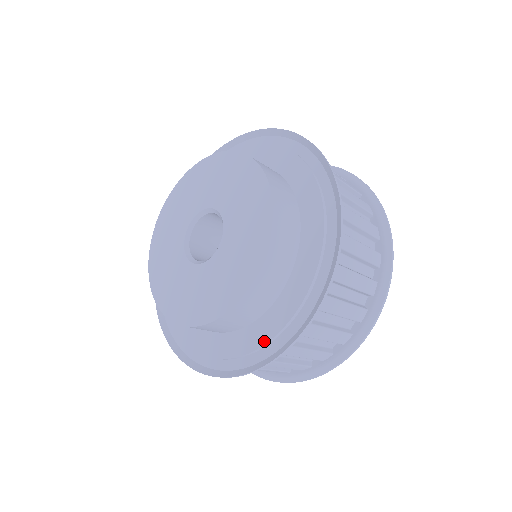
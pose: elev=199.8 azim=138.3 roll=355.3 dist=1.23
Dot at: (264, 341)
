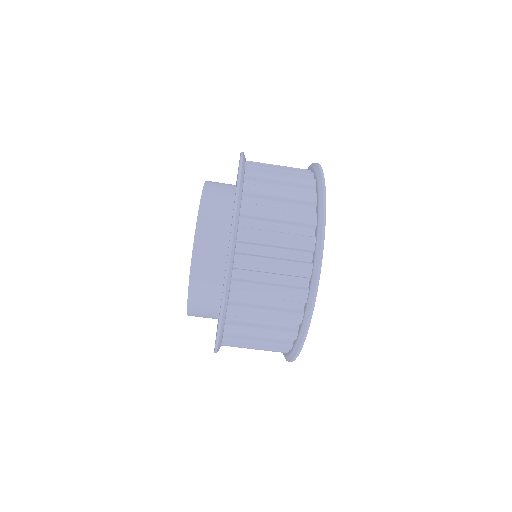
Dot at: occluded
